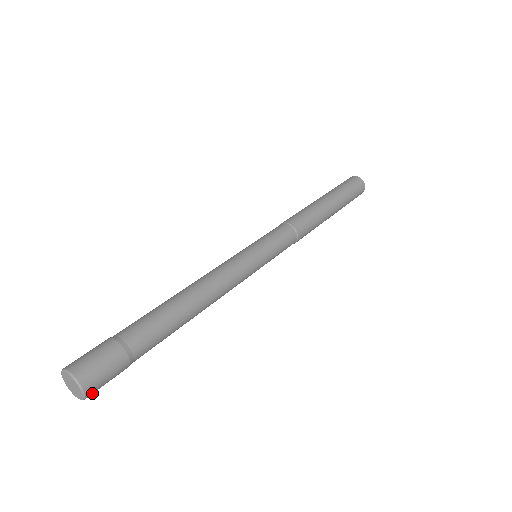
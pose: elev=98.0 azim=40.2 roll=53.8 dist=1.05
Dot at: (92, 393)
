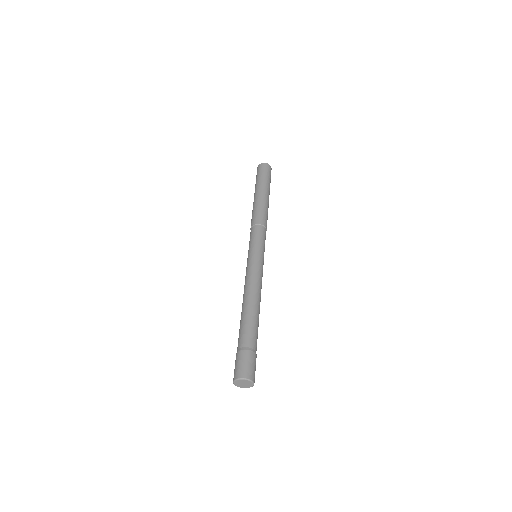
Dot at: (254, 379)
